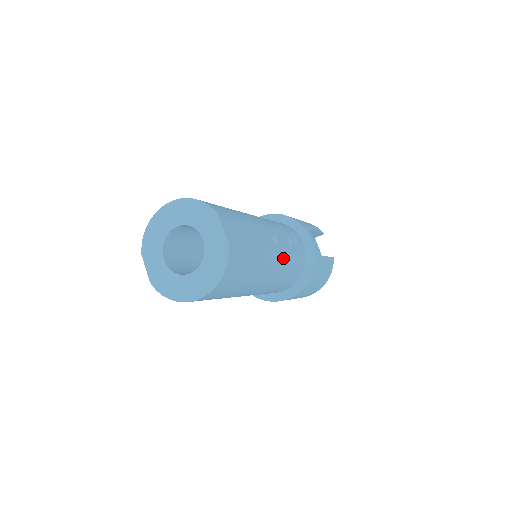
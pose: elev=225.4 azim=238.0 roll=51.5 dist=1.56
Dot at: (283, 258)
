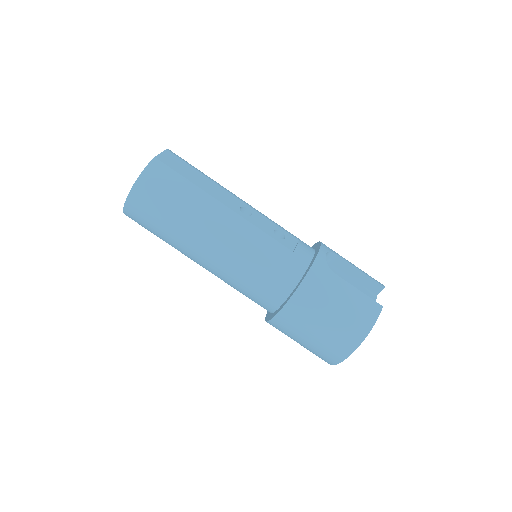
Dot at: (248, 227)
